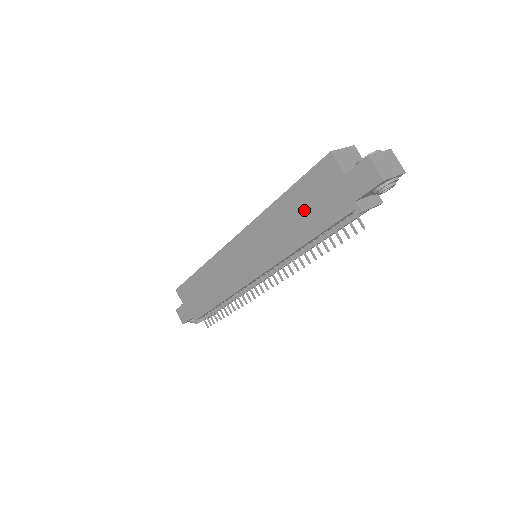
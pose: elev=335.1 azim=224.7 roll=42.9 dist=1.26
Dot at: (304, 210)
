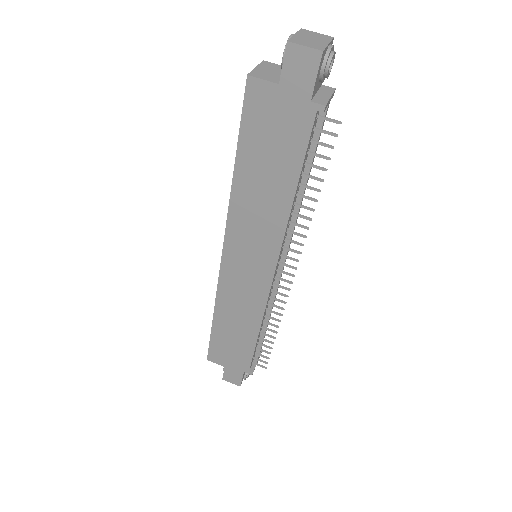
Dot at: (267, 161)
